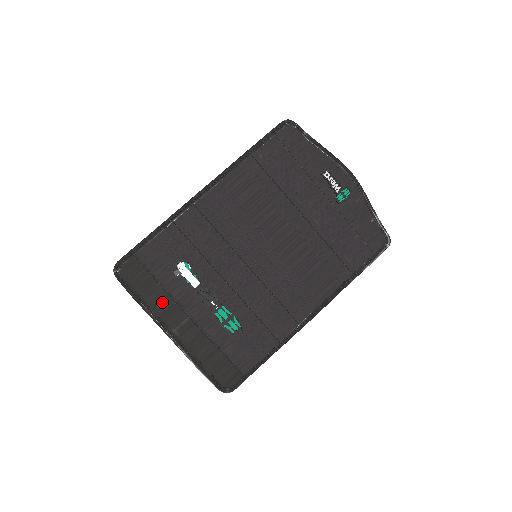
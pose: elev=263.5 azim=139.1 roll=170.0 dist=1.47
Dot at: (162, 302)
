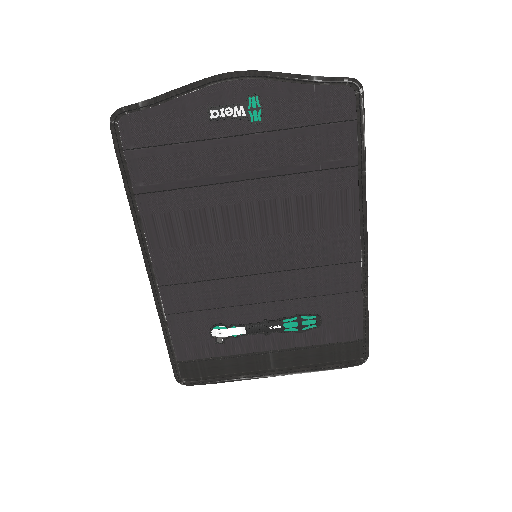
Dot at: (239, 365)
